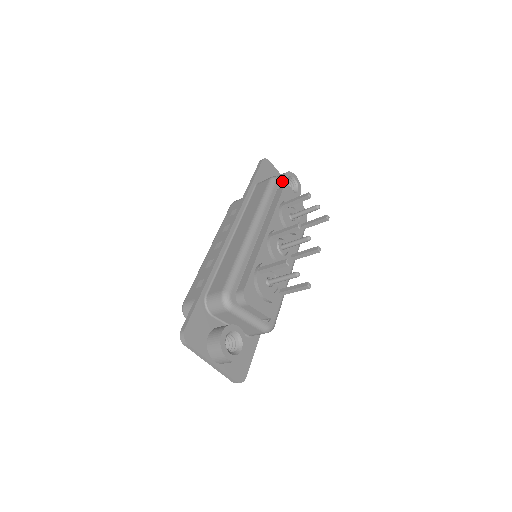
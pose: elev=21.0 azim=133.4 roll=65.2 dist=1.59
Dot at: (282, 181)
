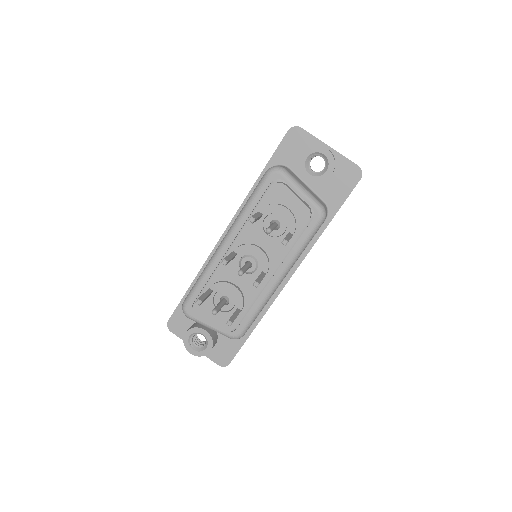
Dot at: (280, 173)
